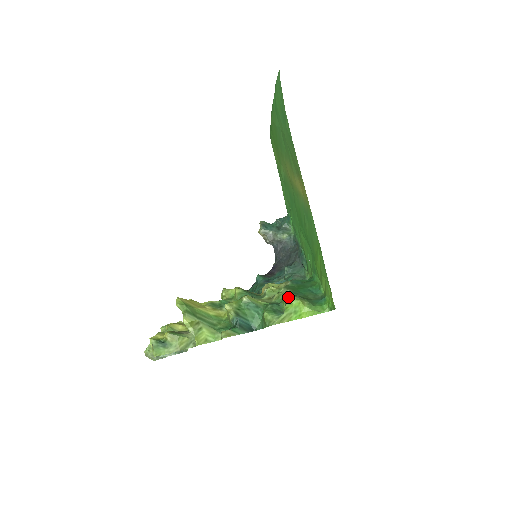
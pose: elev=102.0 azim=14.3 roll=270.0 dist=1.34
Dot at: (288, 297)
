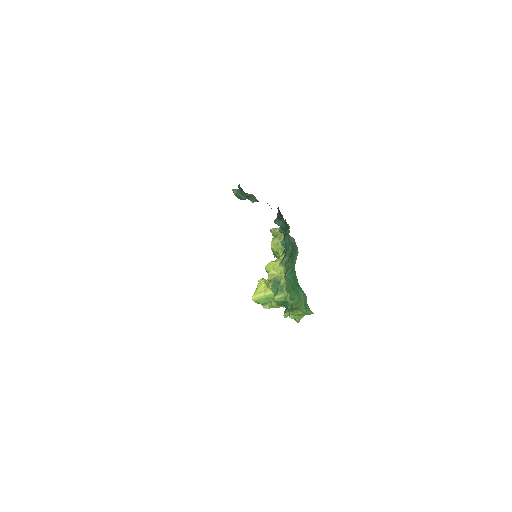
Dot at: (289, 313)
